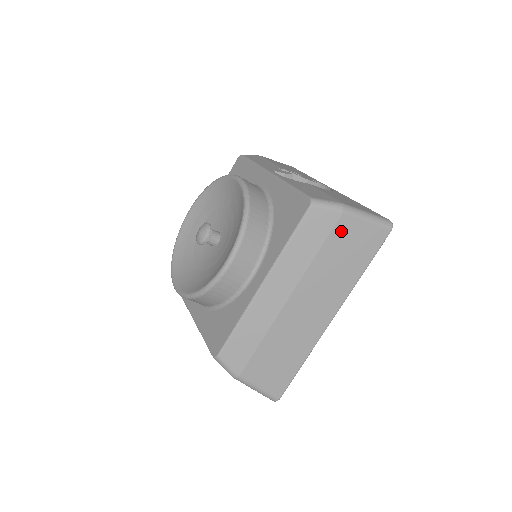
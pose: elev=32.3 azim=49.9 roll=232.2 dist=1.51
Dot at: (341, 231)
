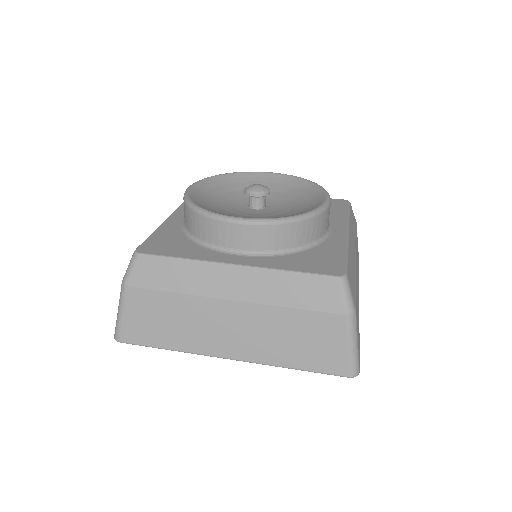
Dot at: occluded
